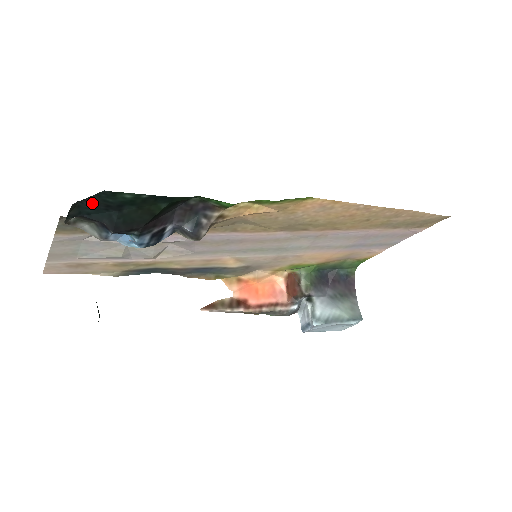
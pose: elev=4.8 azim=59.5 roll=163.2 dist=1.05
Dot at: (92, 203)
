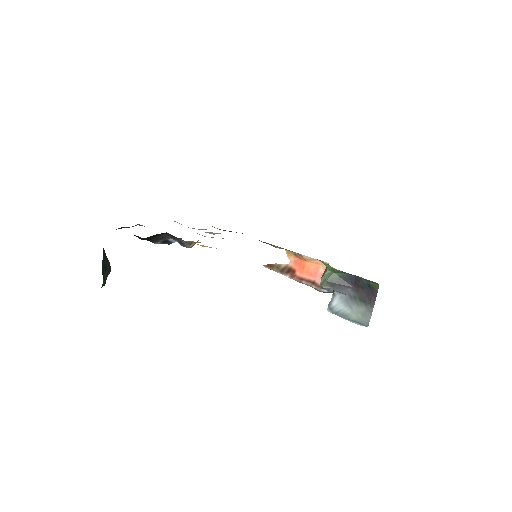
Dot at: occluded
